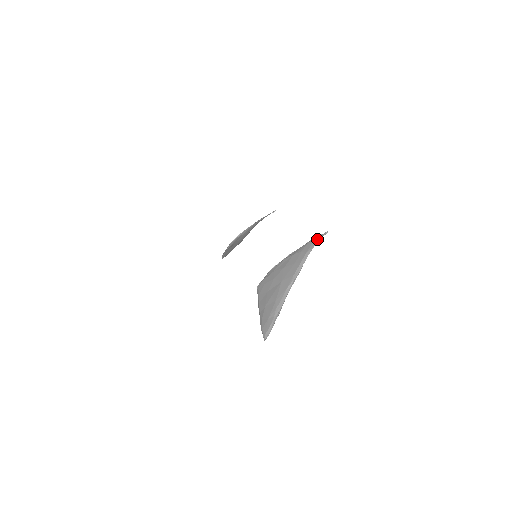
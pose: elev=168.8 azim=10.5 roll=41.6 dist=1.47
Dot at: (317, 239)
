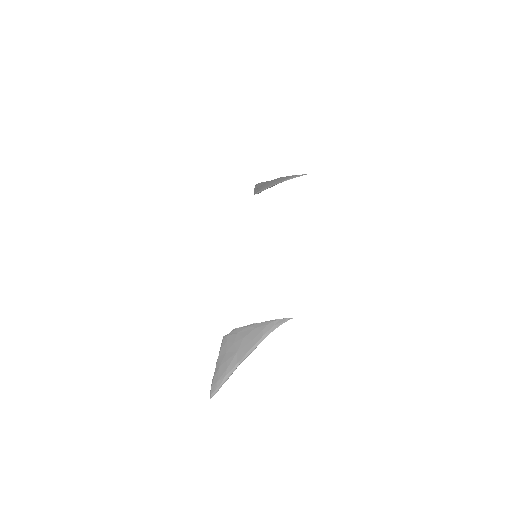
Dot at: (279, 323)
